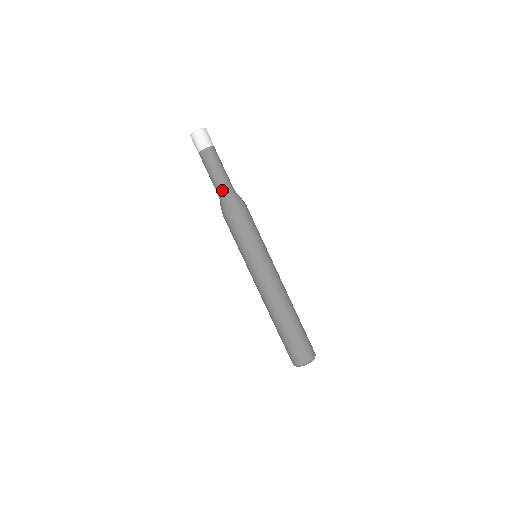
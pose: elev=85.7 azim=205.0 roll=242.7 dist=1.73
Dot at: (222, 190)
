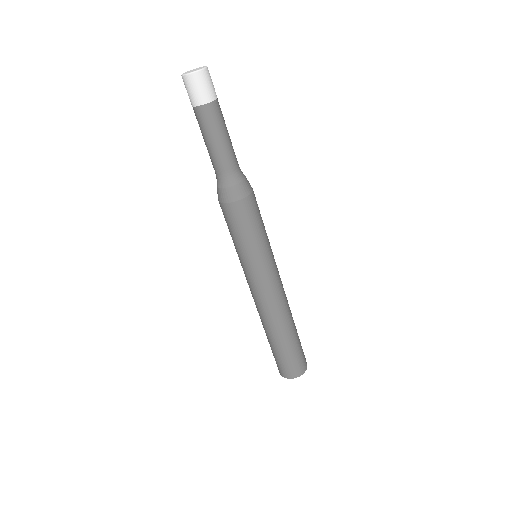
Dot at: (232, 167)
